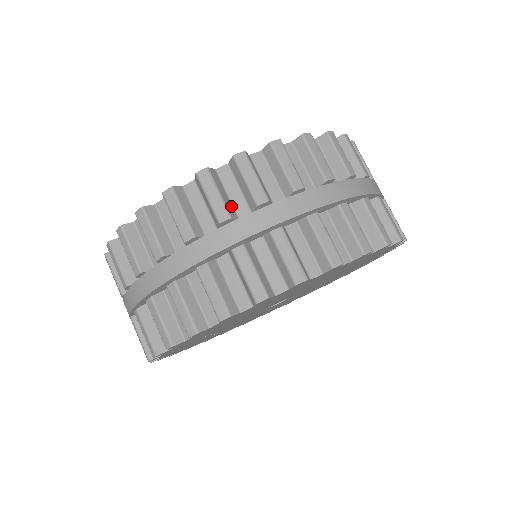
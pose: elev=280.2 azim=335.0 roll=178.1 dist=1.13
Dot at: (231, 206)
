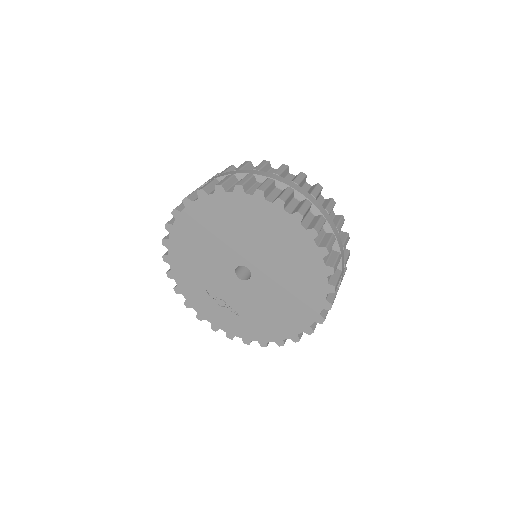
Dot at: occluded
